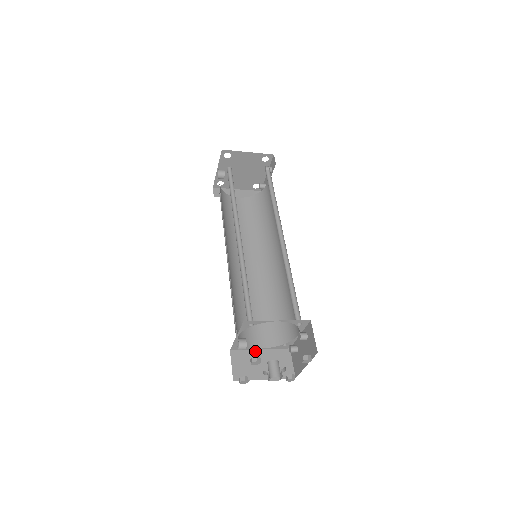
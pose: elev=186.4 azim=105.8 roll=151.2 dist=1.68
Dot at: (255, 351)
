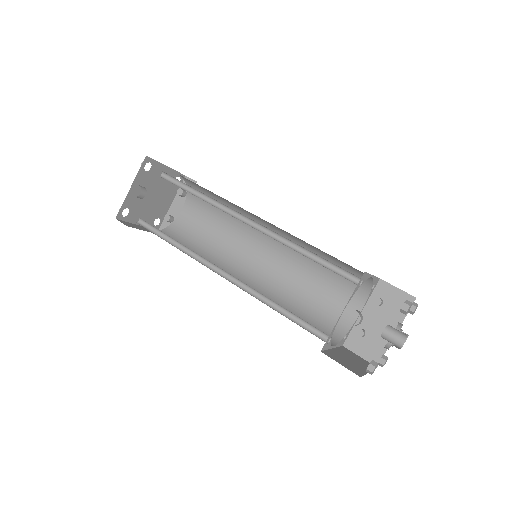
Dot at: (333, 350)
